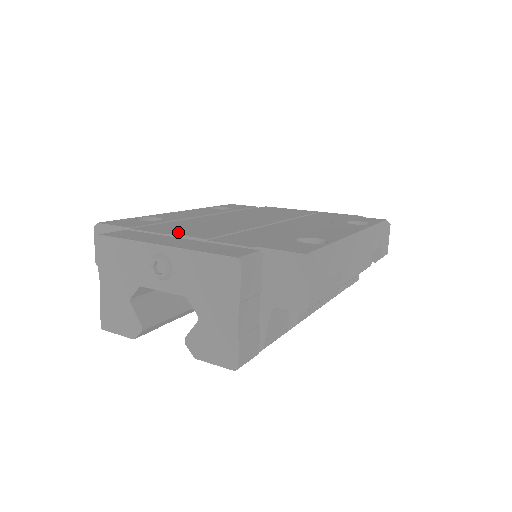
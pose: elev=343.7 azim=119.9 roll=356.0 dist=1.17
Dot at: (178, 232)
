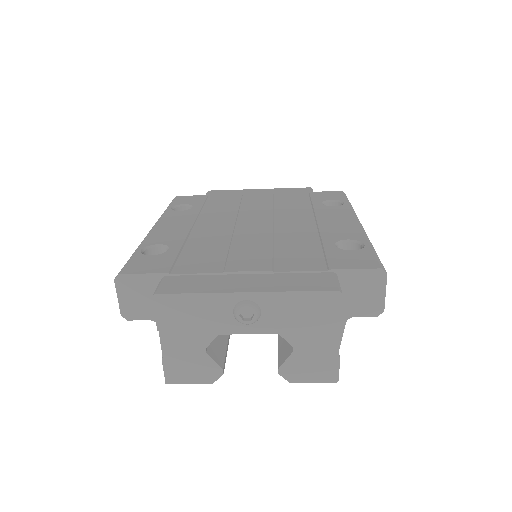
Dot at: (228, 267)
